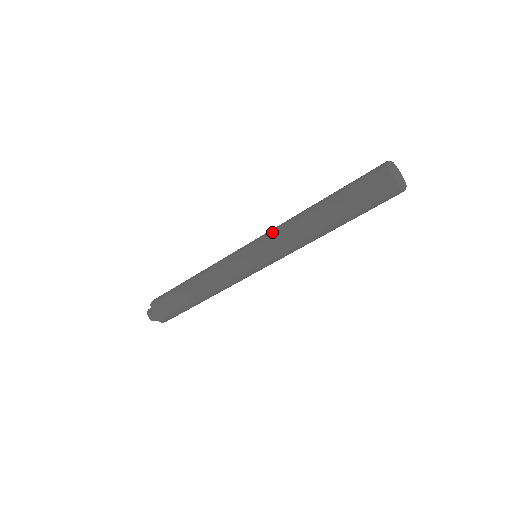
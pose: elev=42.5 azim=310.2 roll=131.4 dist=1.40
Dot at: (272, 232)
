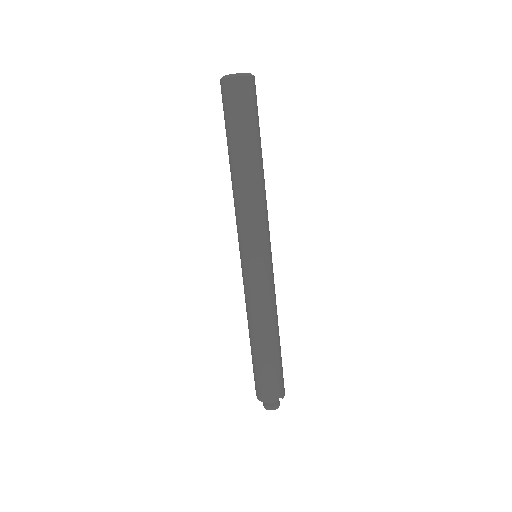
Dot at: occluded
